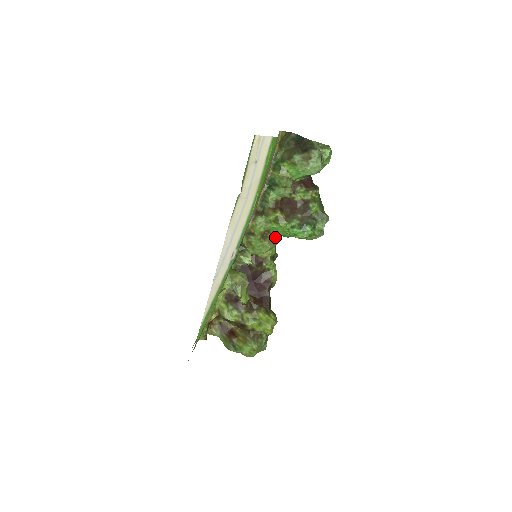
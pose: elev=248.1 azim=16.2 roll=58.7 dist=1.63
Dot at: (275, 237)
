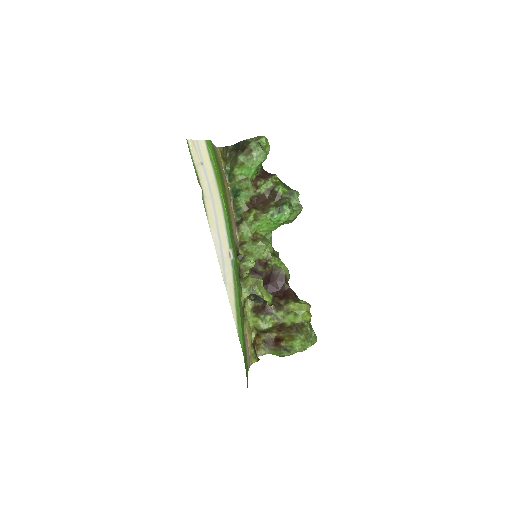
Dot at: (266, 237)
